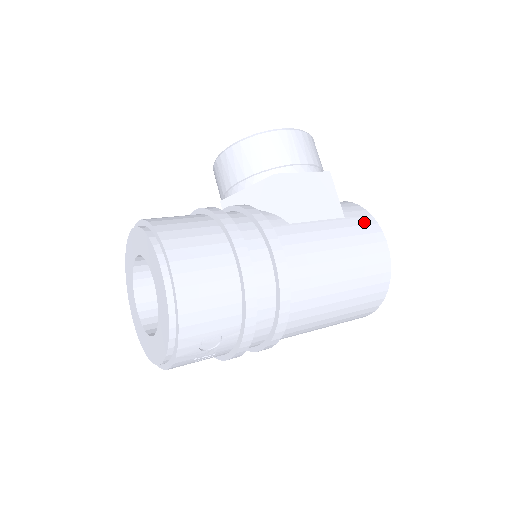
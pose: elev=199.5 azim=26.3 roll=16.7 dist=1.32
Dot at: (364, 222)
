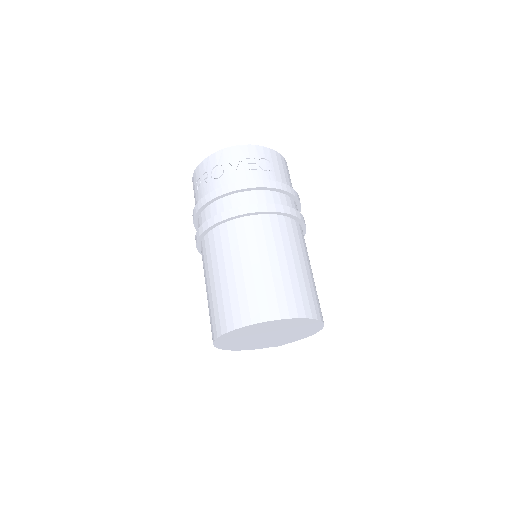
Dot at: occluded
